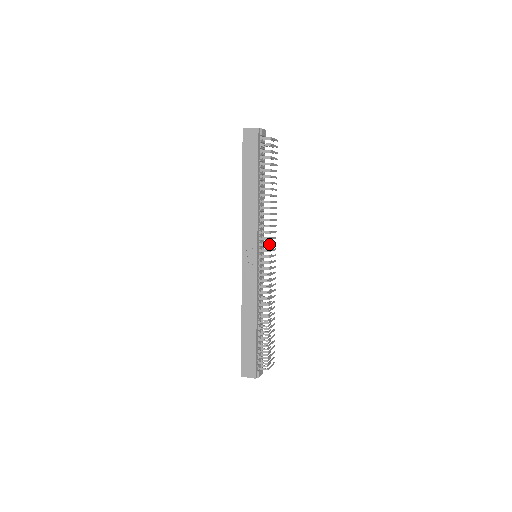
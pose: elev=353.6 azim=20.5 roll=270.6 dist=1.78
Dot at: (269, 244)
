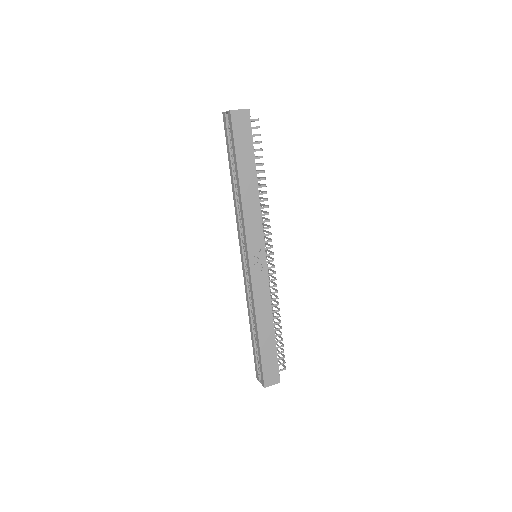
Dot at: occluded
